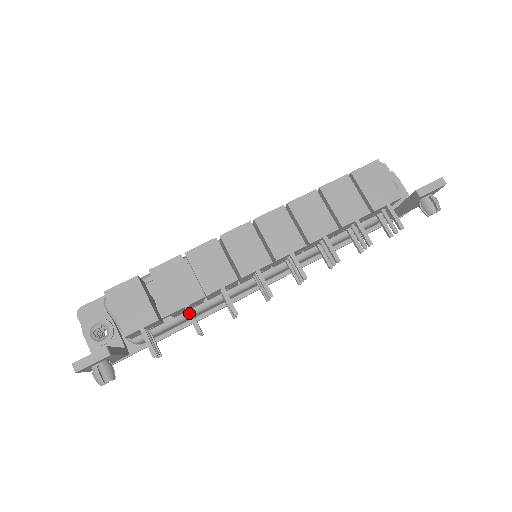
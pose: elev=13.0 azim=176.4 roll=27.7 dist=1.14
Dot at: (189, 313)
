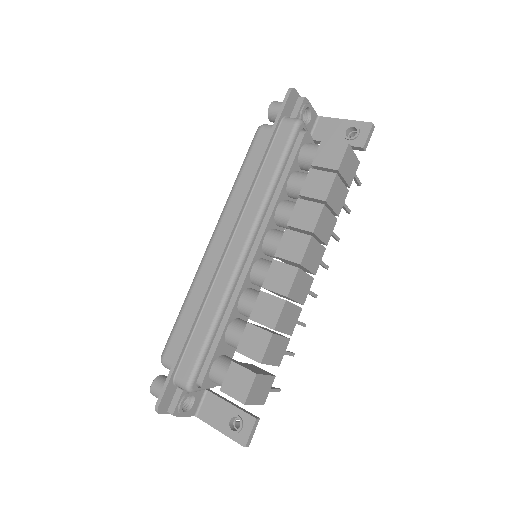
Dot at: (287, 354)
